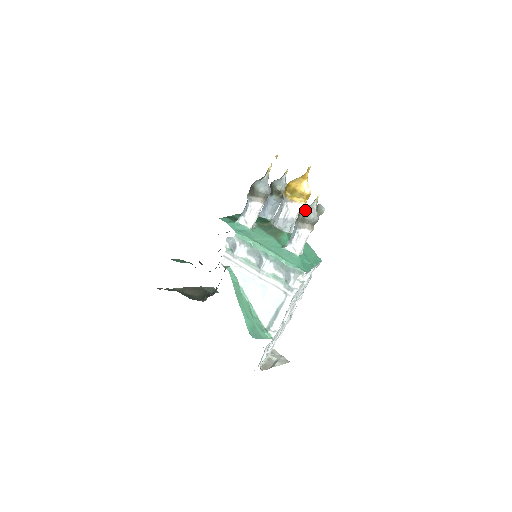
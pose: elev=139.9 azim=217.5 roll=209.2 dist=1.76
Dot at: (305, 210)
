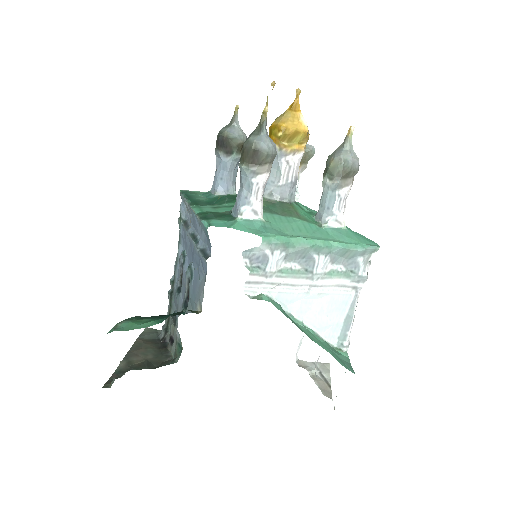
Dot at: (344, 158)
